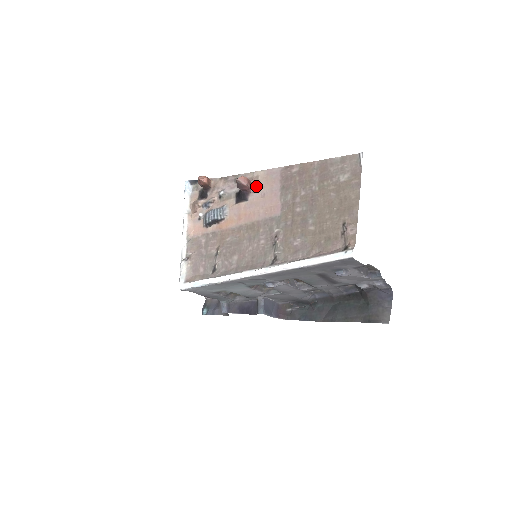
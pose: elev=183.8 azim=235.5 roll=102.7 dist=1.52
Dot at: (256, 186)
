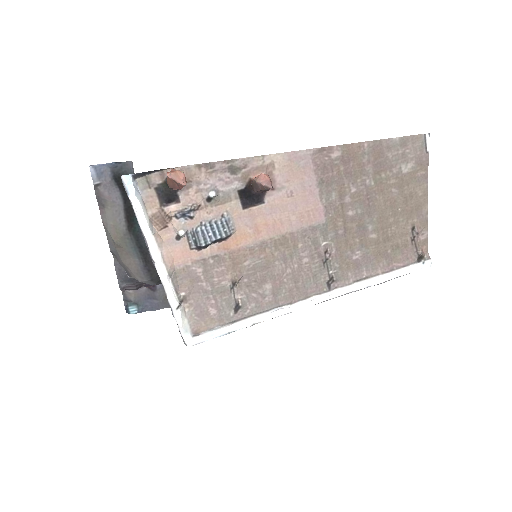
Dot at: (275, 180)
